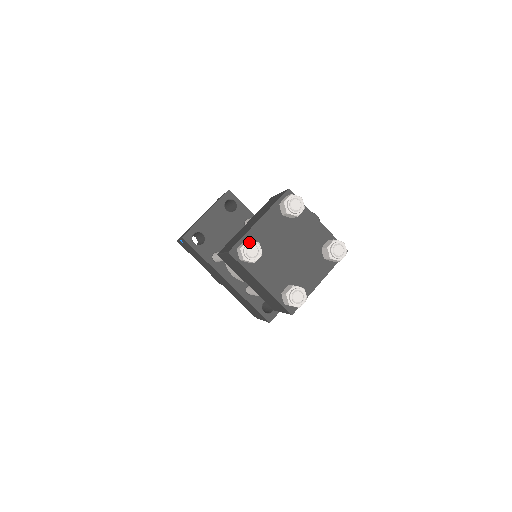
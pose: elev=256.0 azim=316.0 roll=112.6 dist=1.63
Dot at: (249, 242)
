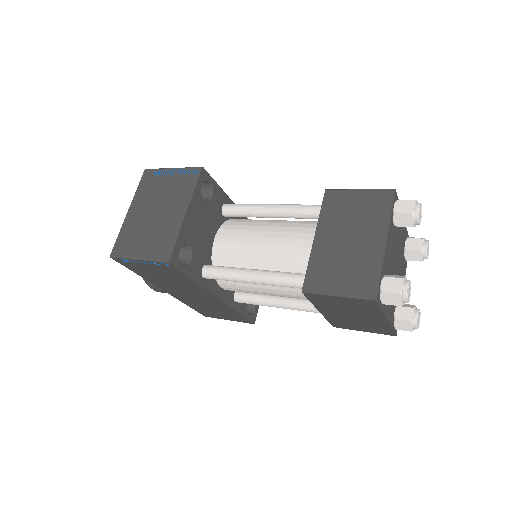
Dot at: (404, 281)
